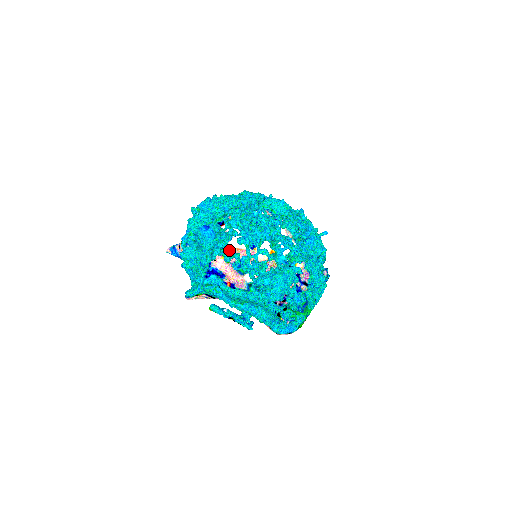
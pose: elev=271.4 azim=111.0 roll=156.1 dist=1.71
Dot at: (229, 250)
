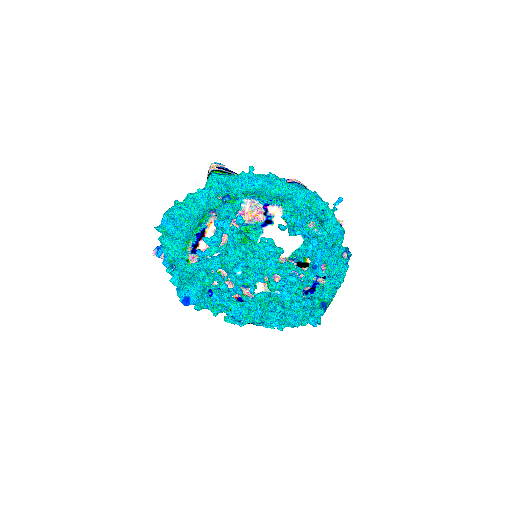
Dot at: (222, 293)
